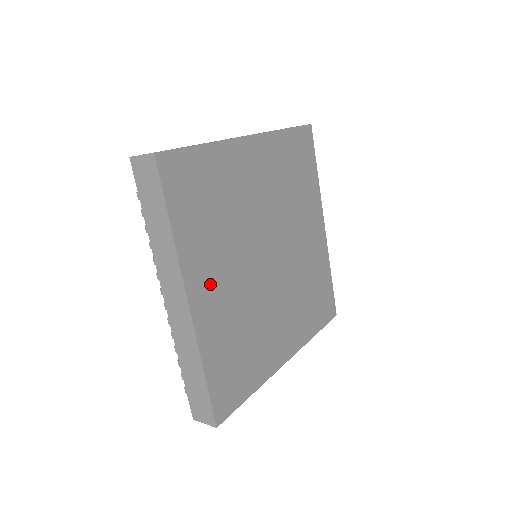
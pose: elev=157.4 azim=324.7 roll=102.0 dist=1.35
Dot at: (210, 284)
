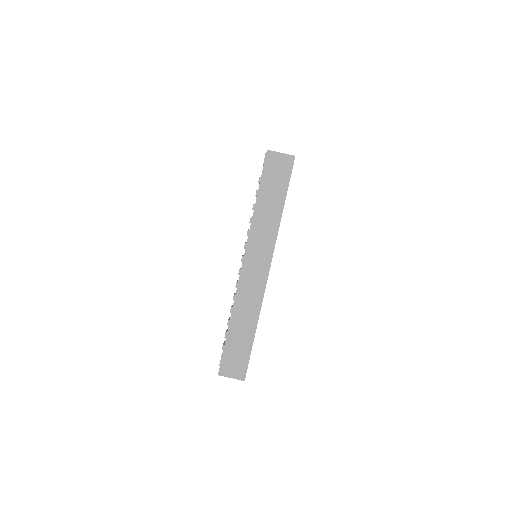
Dot at: occluded
